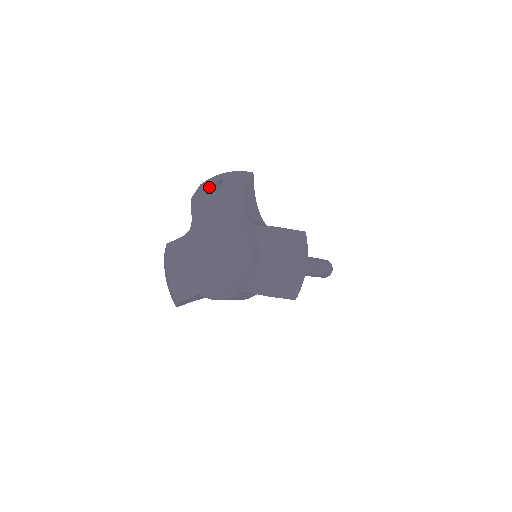
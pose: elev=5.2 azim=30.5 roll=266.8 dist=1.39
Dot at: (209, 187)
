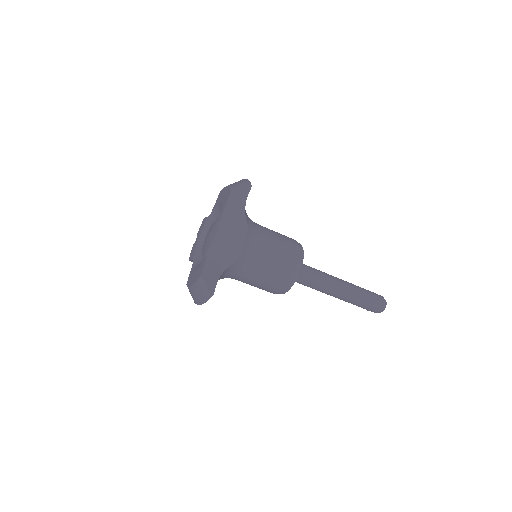
Dot at: (193, 245)
